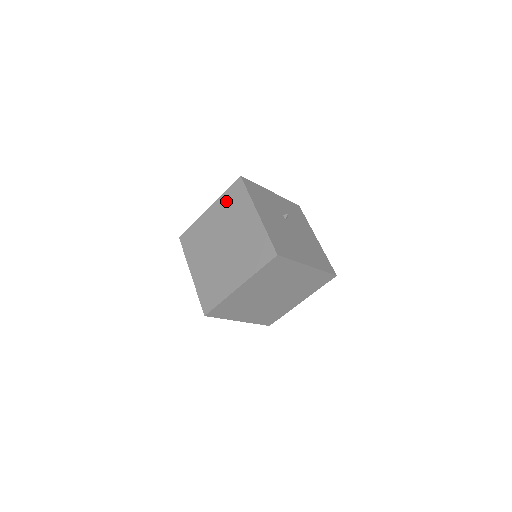
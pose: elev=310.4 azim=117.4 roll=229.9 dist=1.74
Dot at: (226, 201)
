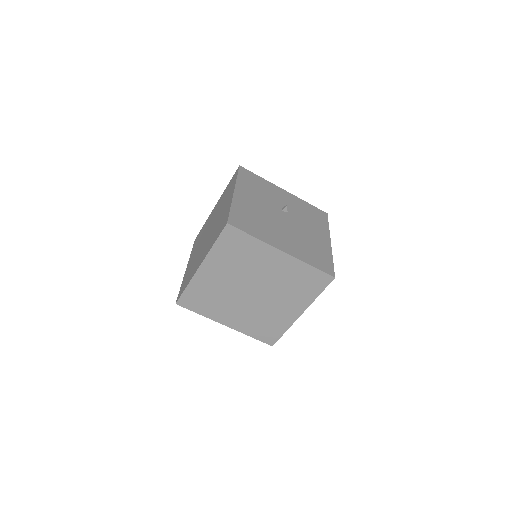
Dot at: (225, 192)
